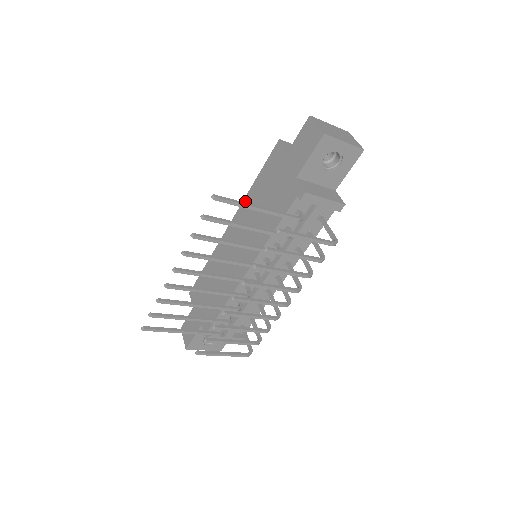
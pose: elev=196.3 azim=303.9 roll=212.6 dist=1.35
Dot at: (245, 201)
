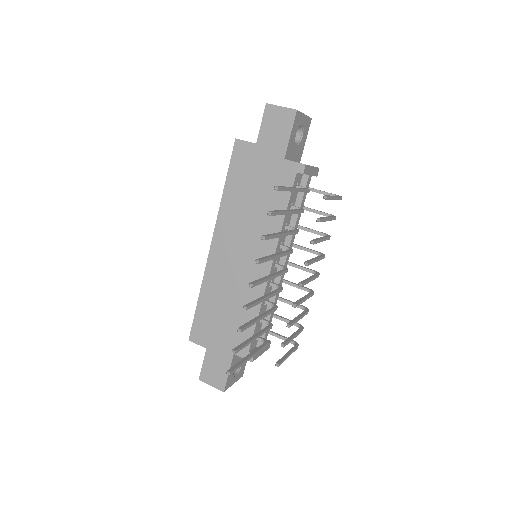
Dot at: (222, 212)
